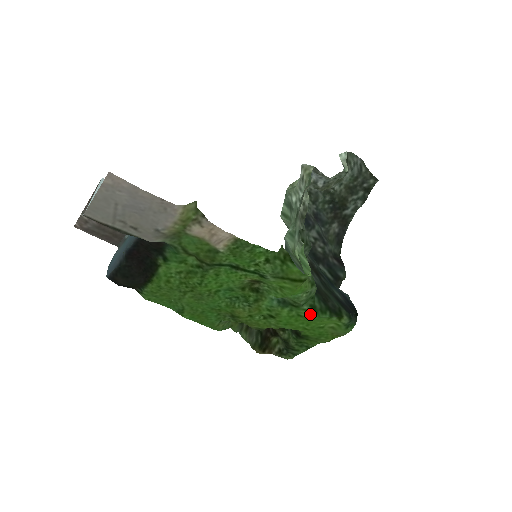
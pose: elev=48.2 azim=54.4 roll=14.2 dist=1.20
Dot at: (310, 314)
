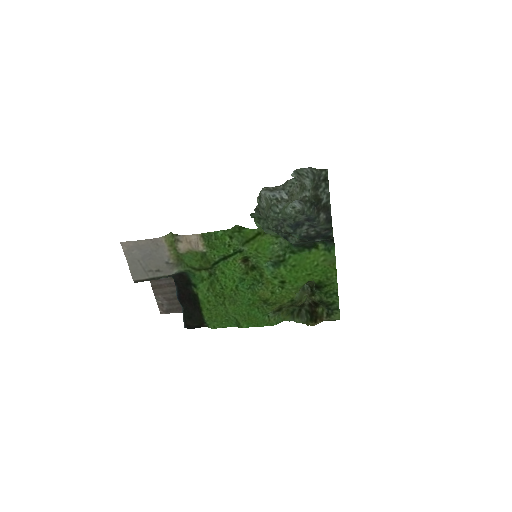
Dot at: (294, 258)
